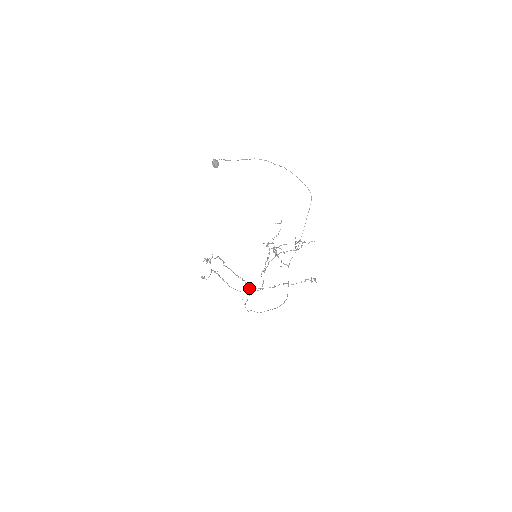
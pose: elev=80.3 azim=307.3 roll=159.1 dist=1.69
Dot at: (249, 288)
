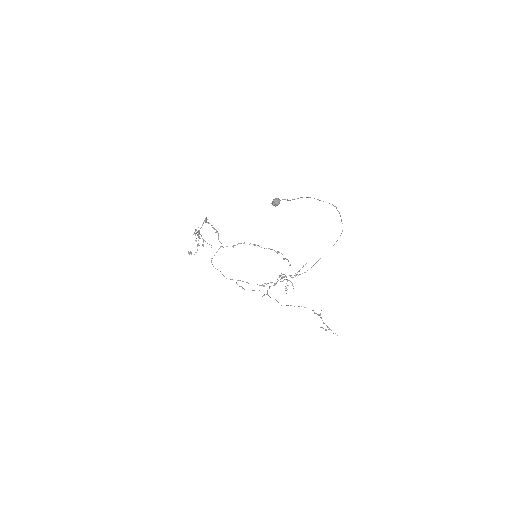
Dot at: occluded
